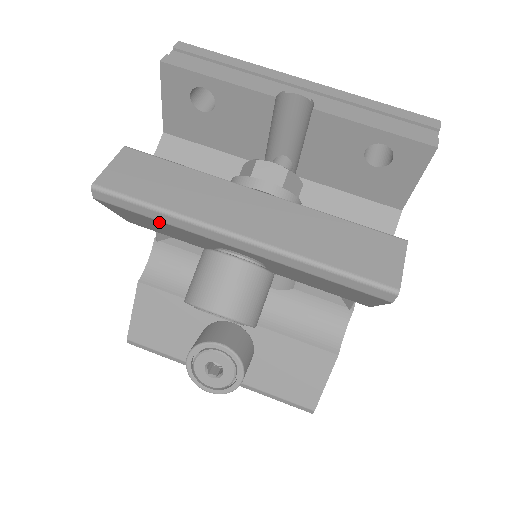
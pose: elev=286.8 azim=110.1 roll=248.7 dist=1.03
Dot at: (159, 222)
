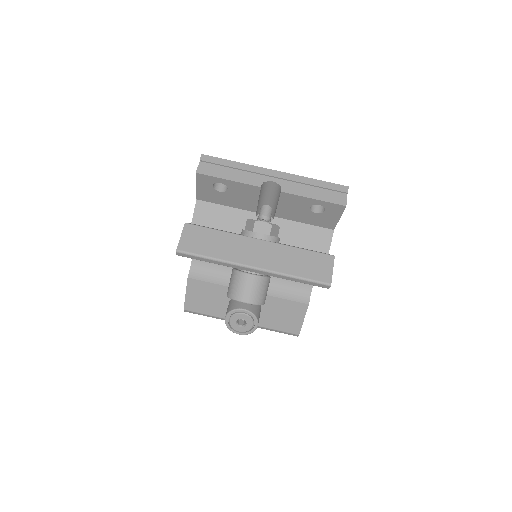
Dot at: (211, 262)
